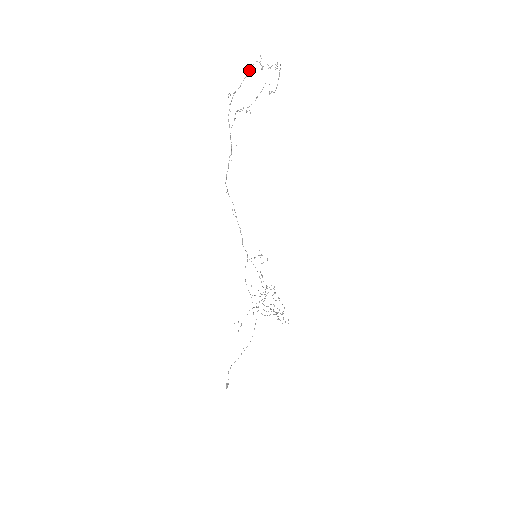
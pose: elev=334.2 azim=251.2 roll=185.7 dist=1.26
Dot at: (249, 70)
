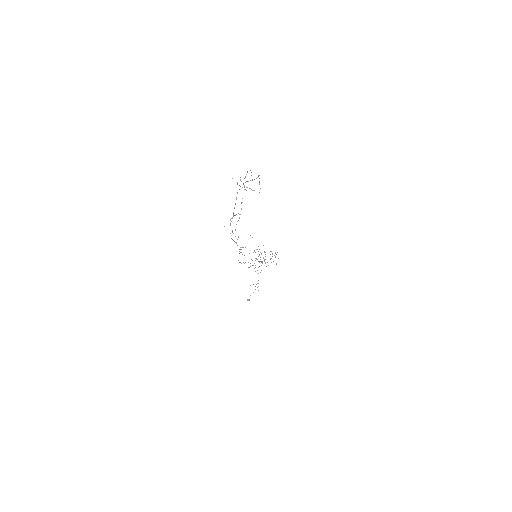
Dot at: occluded
